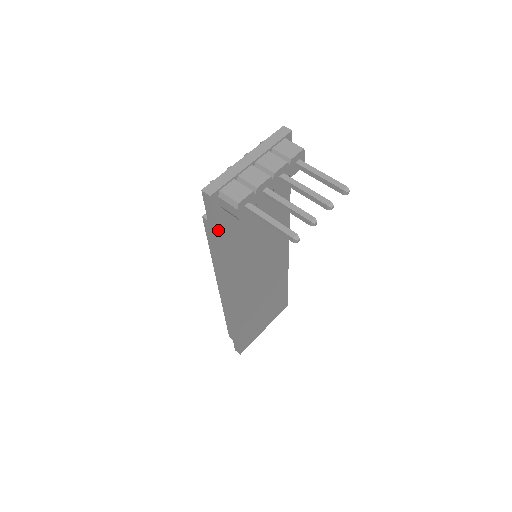
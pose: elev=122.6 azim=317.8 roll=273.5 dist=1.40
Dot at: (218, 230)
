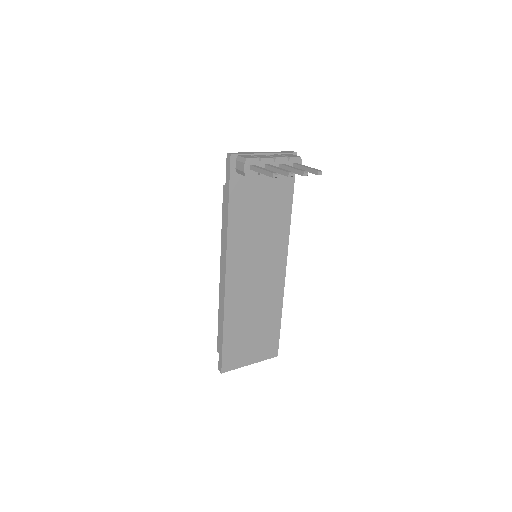
Dot at: (230, 191)
